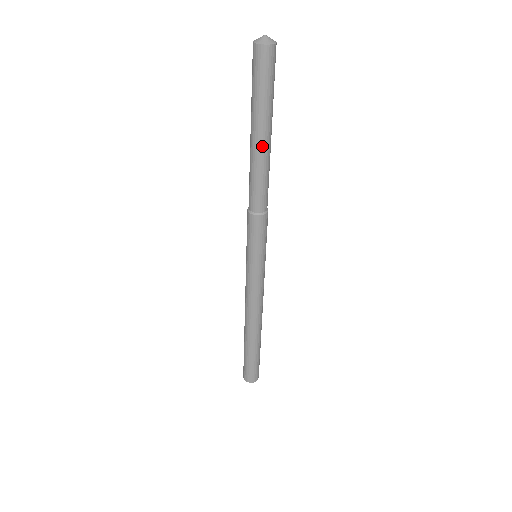
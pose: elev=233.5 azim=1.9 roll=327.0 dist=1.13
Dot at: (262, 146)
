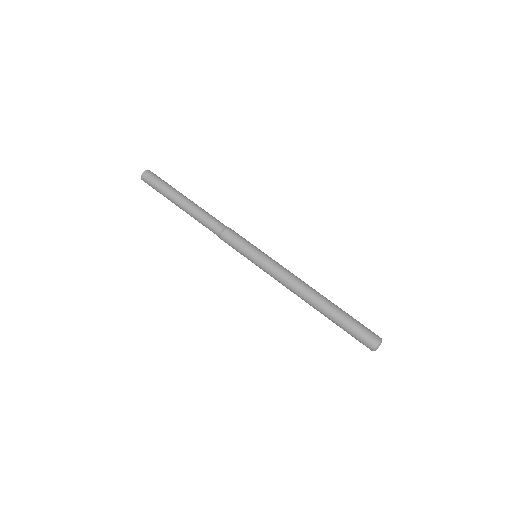
Dot at: (187, 201)
